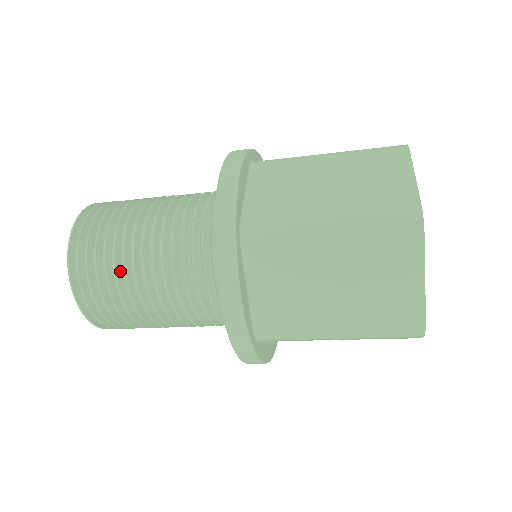
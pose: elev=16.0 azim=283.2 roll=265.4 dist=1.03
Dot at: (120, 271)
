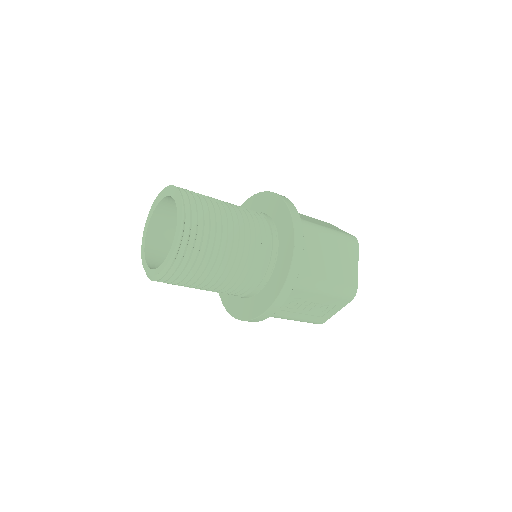
Dot at: (216, 223)
